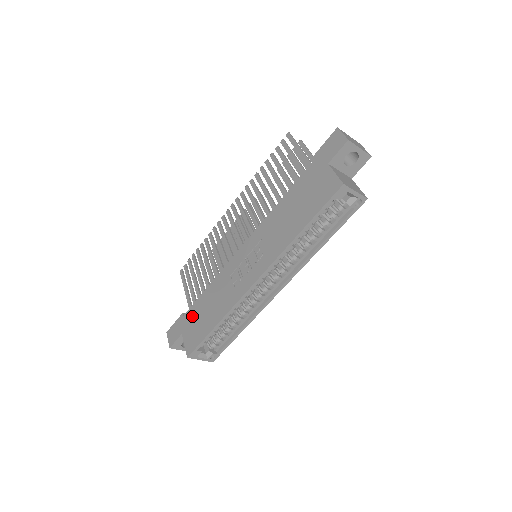
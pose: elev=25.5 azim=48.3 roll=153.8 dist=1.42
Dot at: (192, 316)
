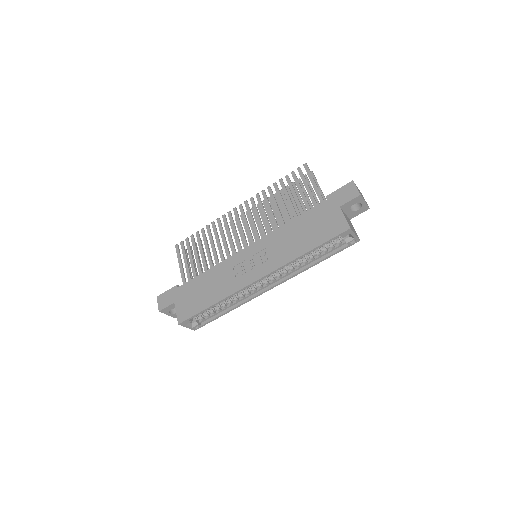
Dot at: (188, 290)
